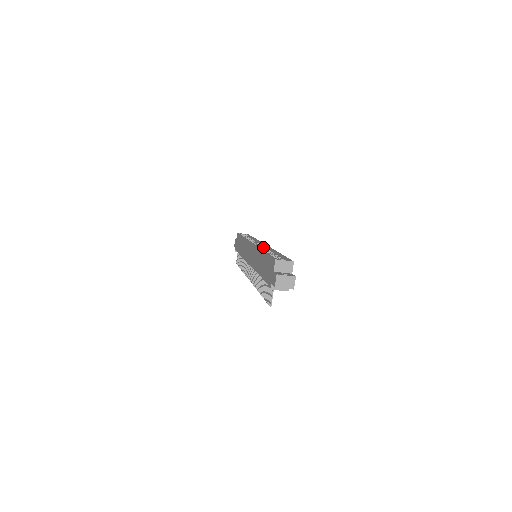
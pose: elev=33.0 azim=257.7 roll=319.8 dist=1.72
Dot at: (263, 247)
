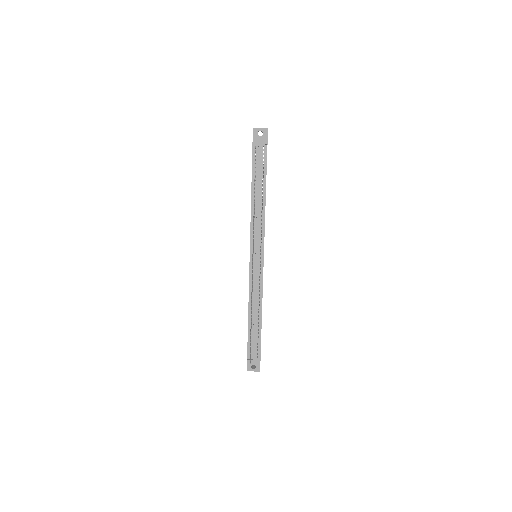
Dot at: occluded
